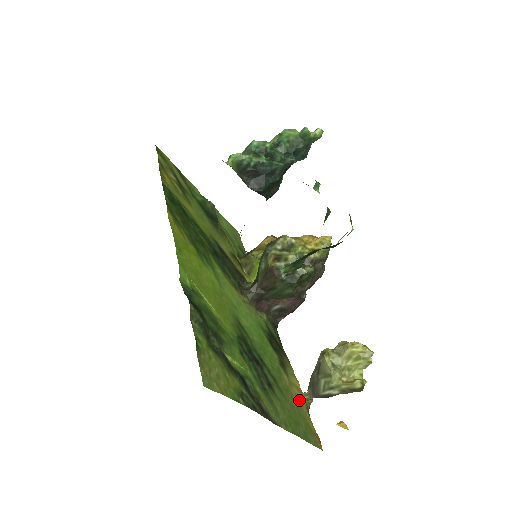
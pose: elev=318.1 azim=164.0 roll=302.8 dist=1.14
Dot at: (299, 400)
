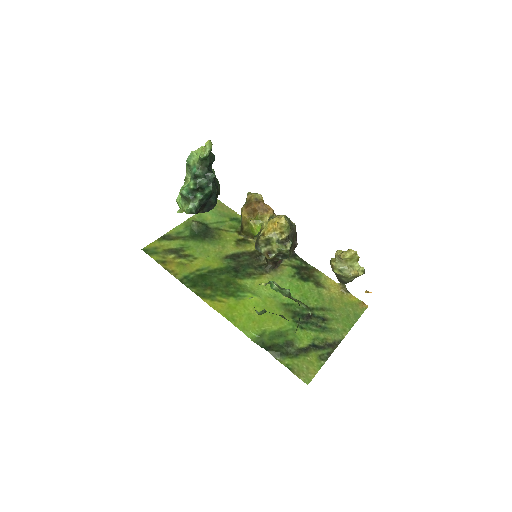
Dot at: (339, 293)
